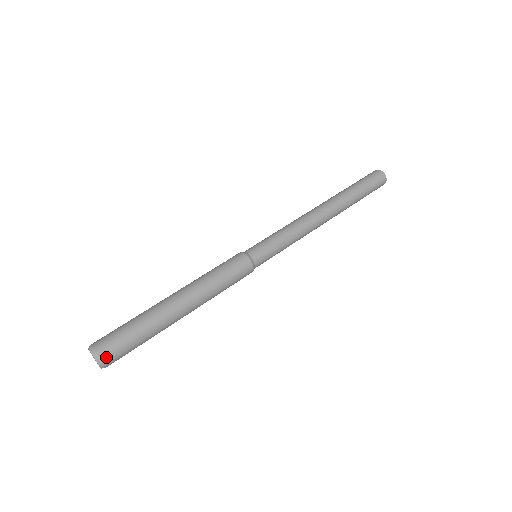
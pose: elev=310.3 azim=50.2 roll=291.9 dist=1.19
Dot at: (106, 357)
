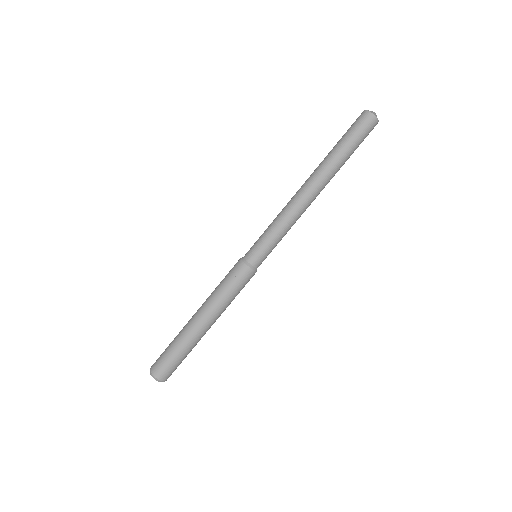
Dot at: occluded
